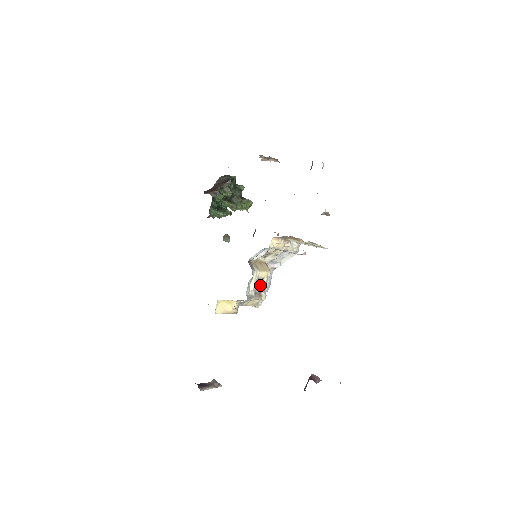
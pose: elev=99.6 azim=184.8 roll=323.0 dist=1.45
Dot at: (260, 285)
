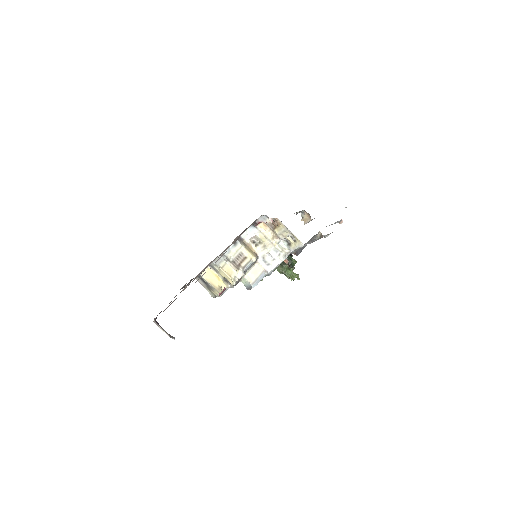
Dot at: (241, 261)
